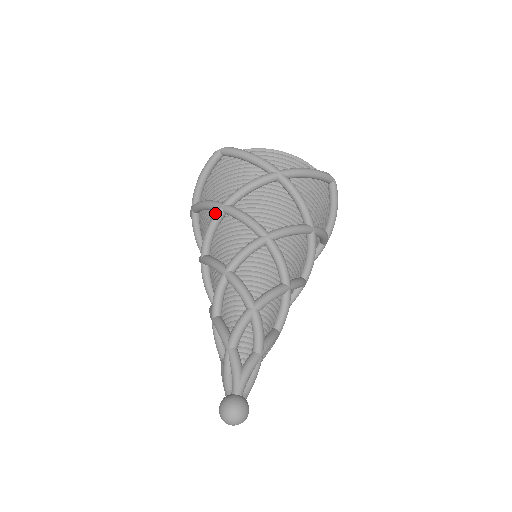
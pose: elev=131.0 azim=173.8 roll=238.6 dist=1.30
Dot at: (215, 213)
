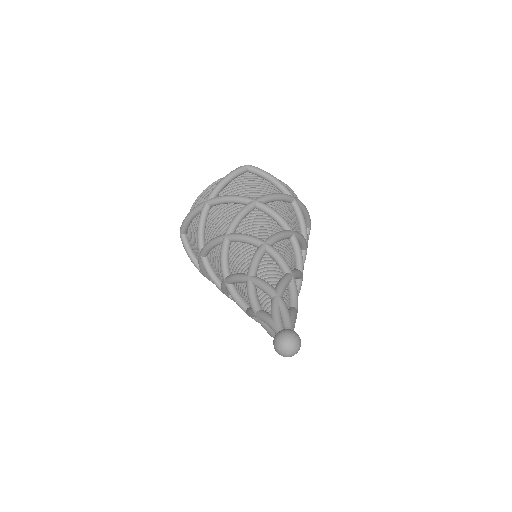
Dot at: (249, 203)
